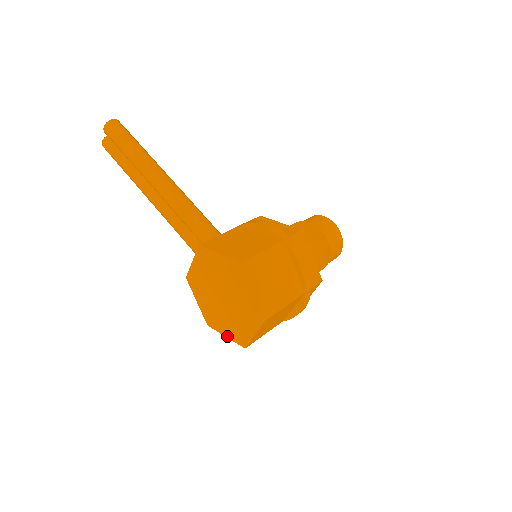
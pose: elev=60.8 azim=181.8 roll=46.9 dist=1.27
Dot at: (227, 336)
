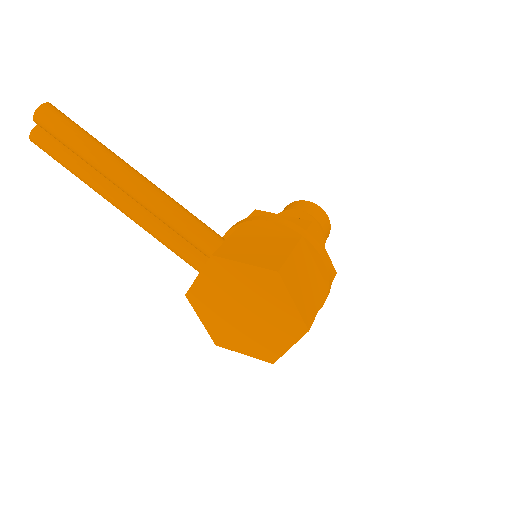
Dot at: (246, 354)
